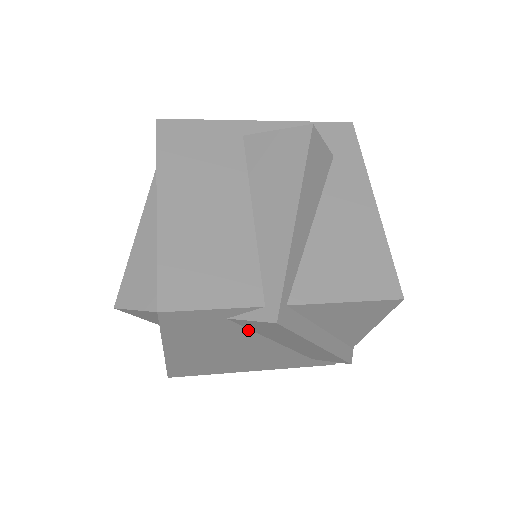
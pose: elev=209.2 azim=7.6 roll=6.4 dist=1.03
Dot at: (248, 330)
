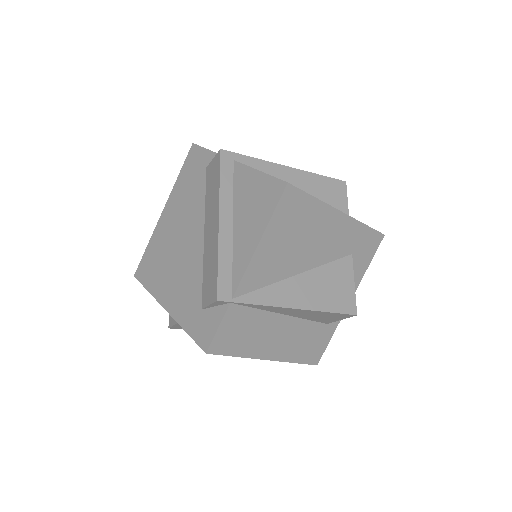
Dot at: (205, 196)
